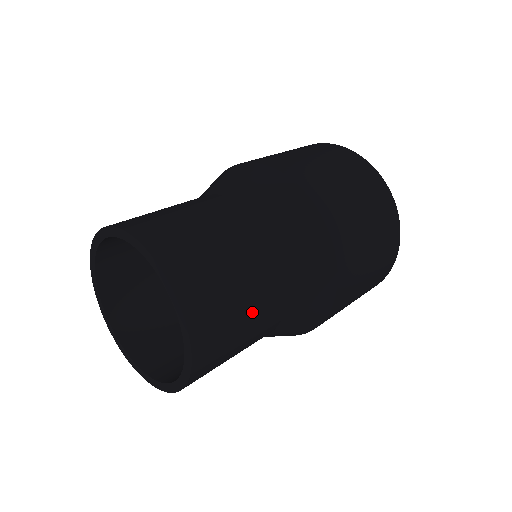
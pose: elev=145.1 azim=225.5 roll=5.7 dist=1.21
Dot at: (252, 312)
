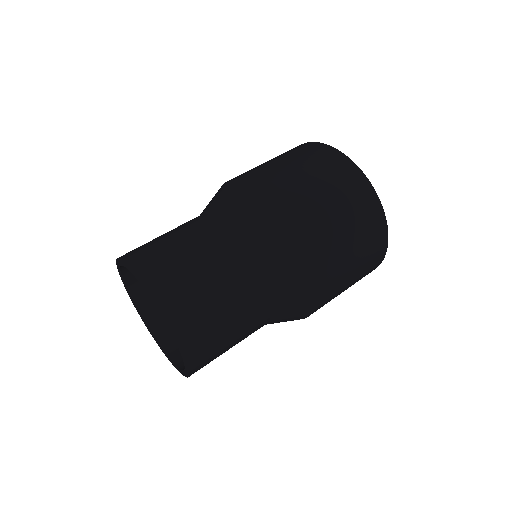
Dot at: (207, 263)
